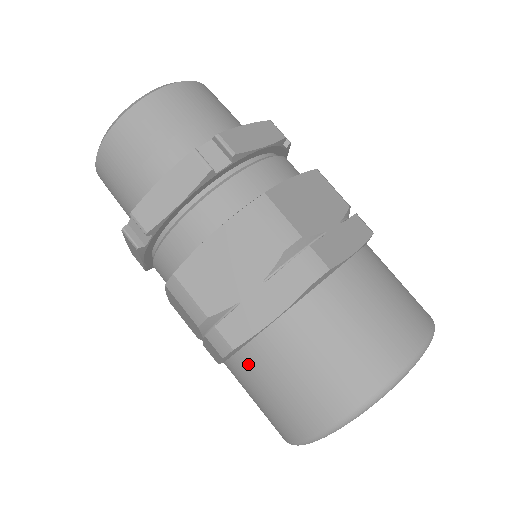
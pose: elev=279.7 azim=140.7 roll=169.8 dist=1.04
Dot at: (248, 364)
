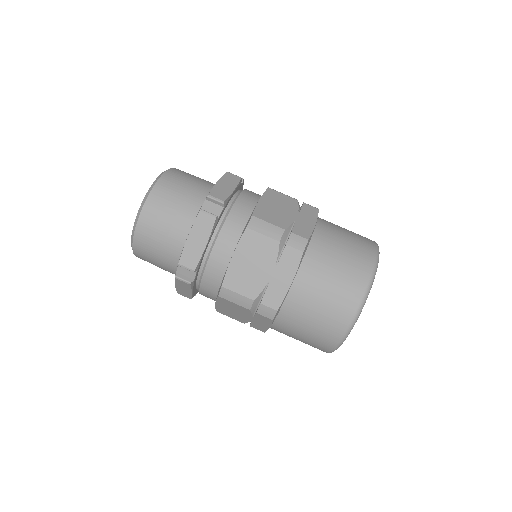
Dot at: (288, 316)
